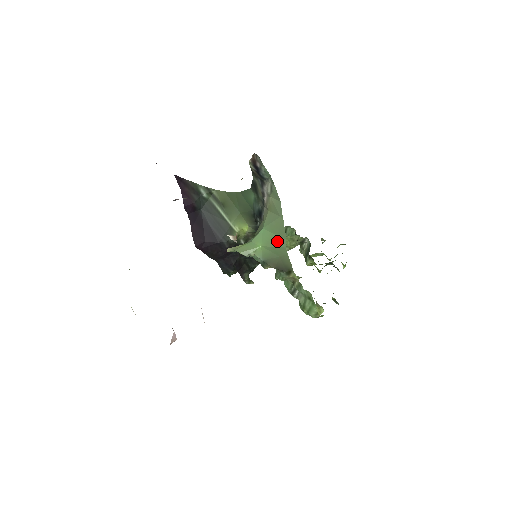
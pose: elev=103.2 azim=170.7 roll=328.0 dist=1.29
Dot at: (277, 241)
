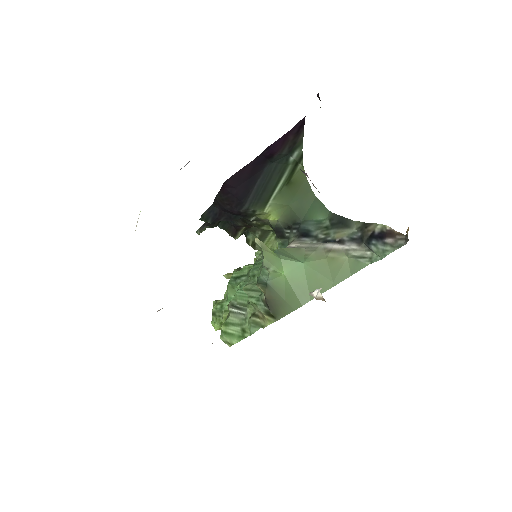
Dot at: (302, 290)
